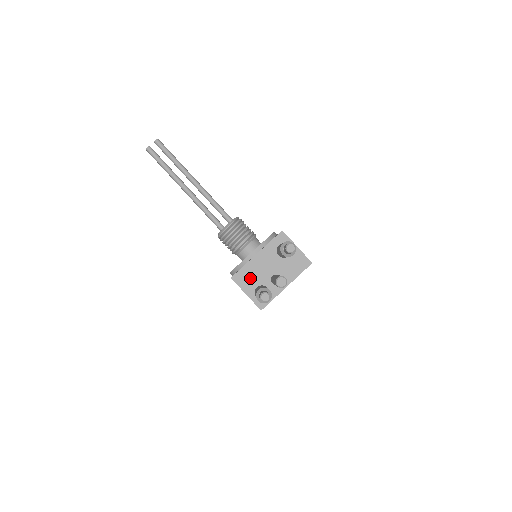
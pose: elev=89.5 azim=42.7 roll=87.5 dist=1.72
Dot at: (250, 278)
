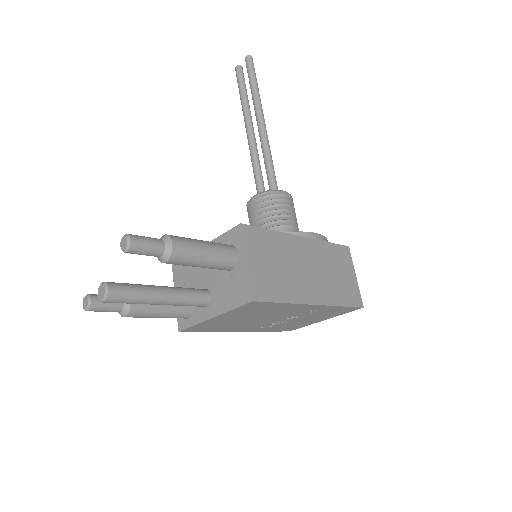
Dot at: (186, 277)
